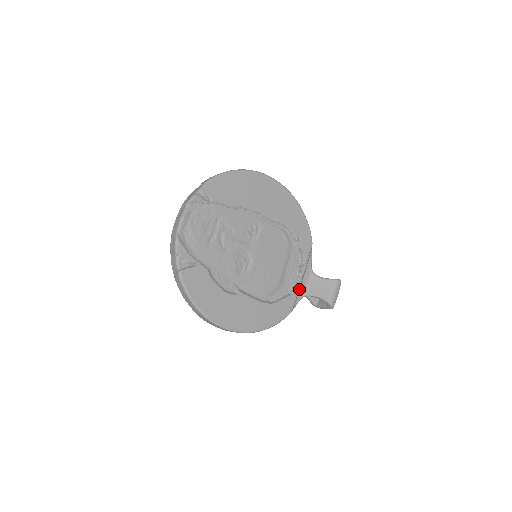
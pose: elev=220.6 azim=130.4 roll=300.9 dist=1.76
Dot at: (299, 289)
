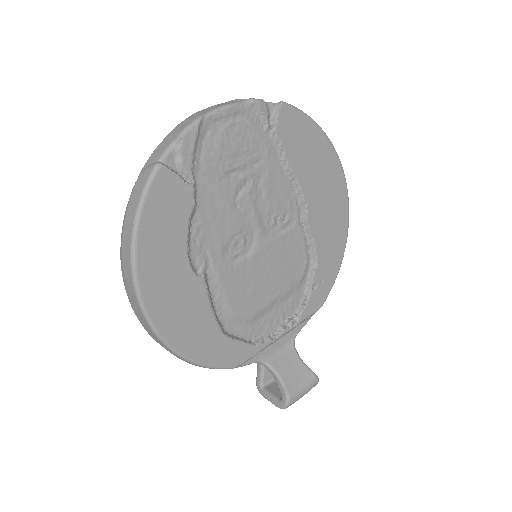
Dot at: (265, 347)
